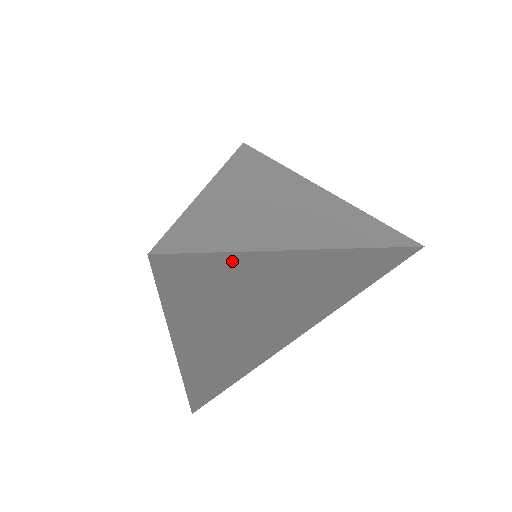
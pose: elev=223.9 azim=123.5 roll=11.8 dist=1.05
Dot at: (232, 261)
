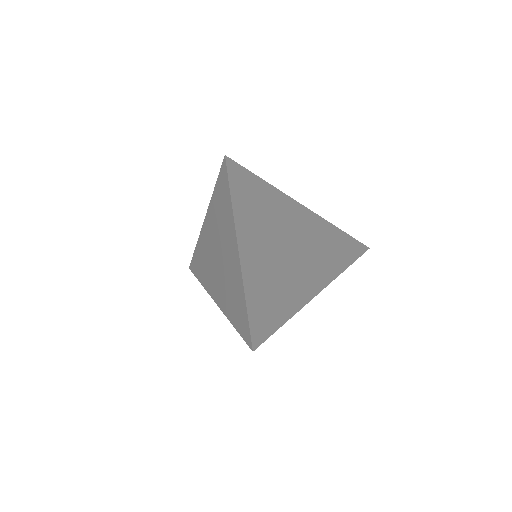
Dot at: (262, 202)
